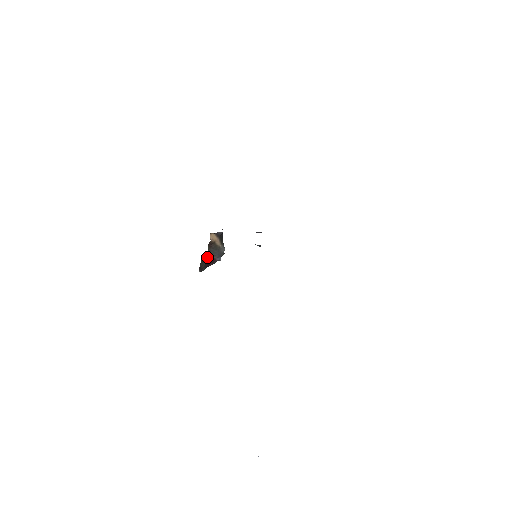
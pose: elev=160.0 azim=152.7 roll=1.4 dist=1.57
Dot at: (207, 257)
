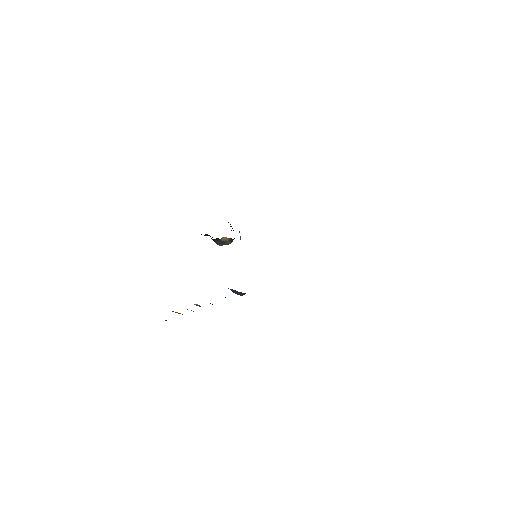
Dot at: (212, 239)
